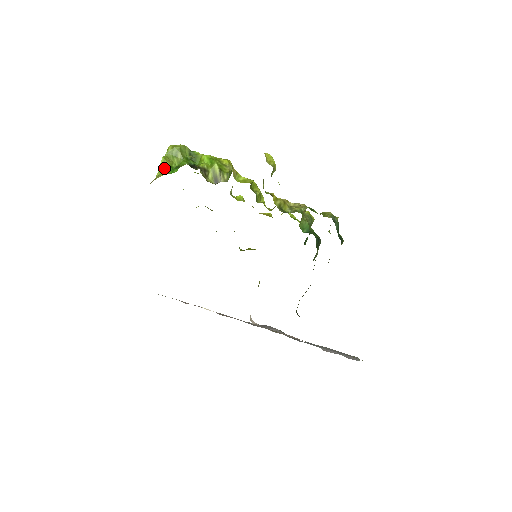
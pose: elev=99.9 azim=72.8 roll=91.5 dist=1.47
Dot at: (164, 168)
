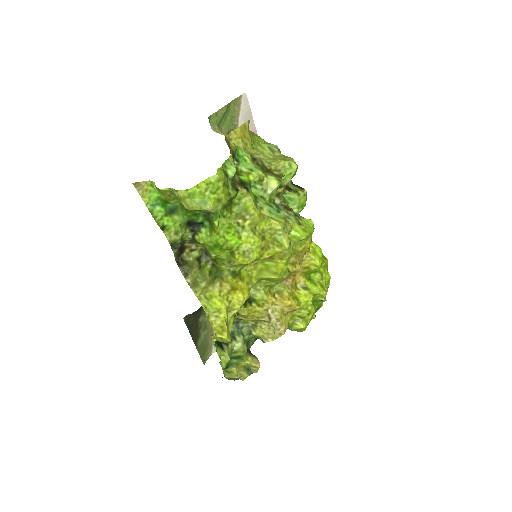
Dot at: (159, 192)
